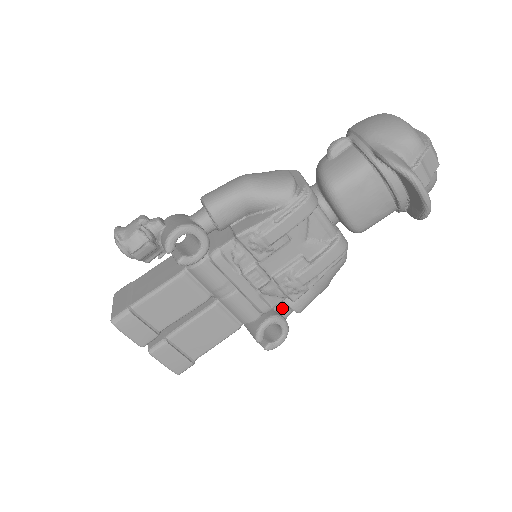
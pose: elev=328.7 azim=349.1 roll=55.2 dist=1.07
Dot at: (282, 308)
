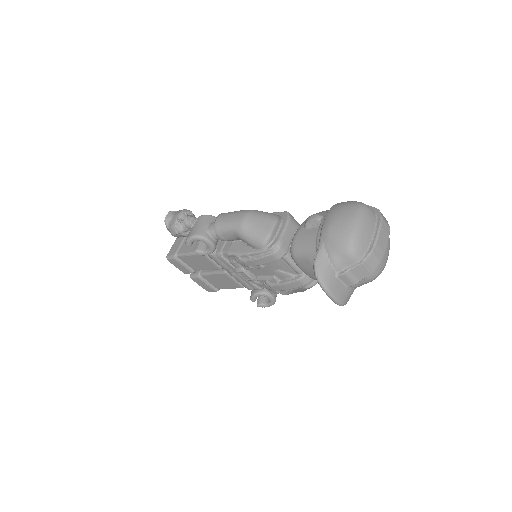
Dot at: occluded
